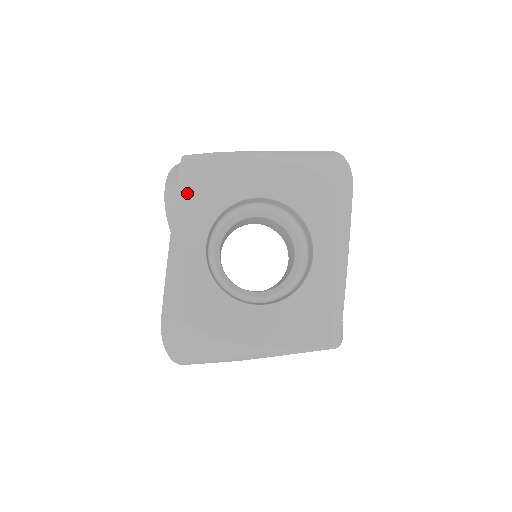
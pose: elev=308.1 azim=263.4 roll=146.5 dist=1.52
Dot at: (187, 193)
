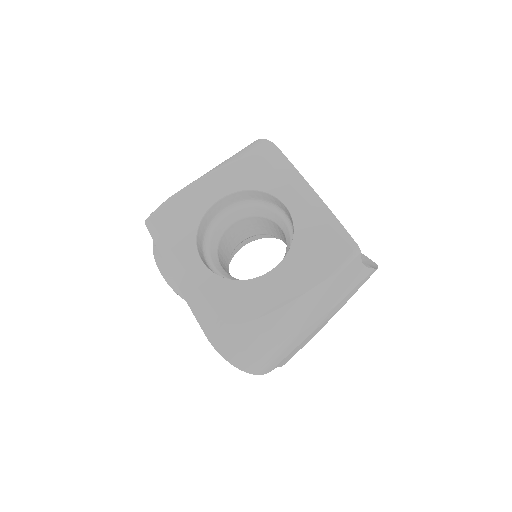
Dot at: (163, 239)
